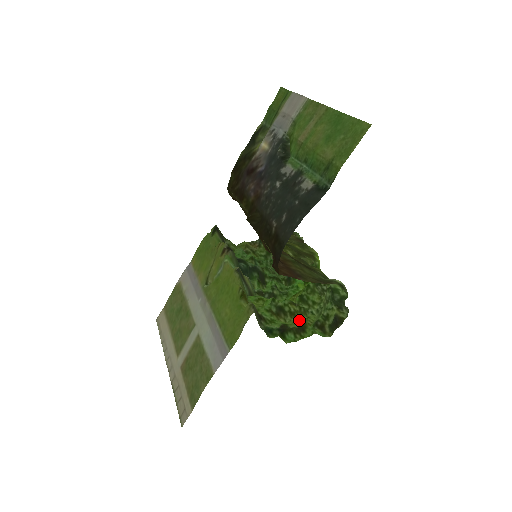
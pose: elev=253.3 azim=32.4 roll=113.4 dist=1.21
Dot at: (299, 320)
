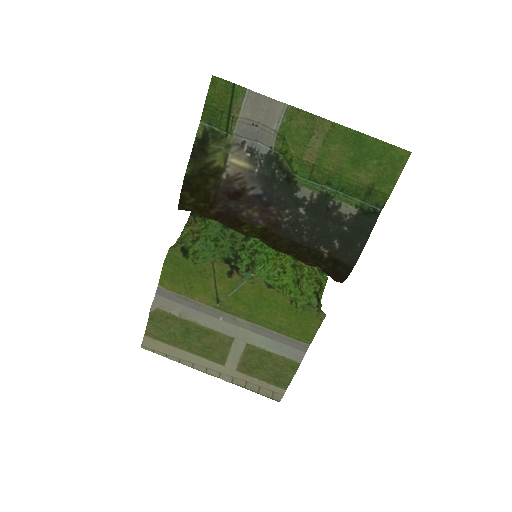
Dot at: (313, 279)
